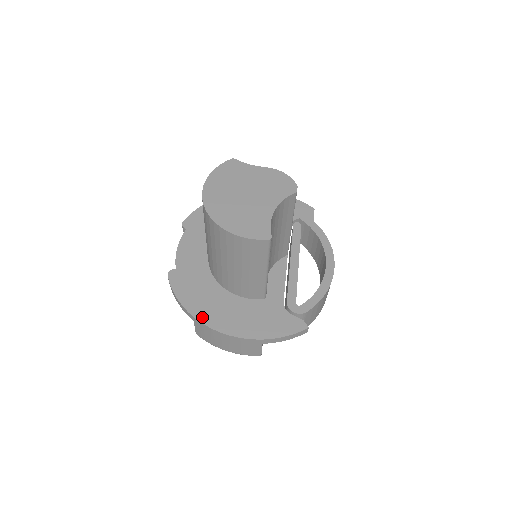
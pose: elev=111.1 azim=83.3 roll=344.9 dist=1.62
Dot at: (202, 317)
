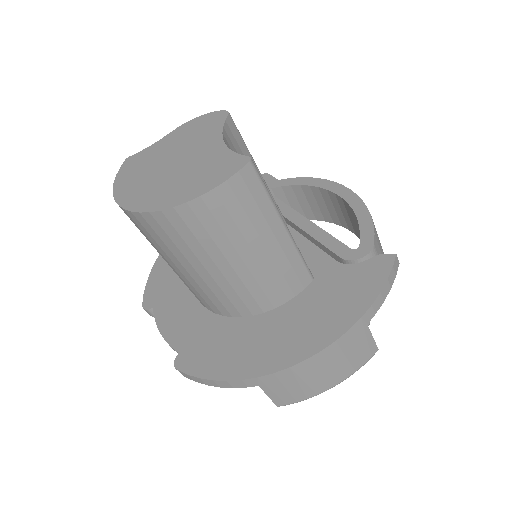
Dot at: (264, 368)
